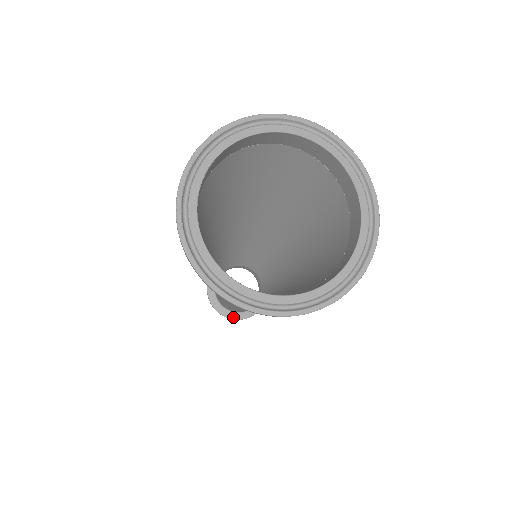
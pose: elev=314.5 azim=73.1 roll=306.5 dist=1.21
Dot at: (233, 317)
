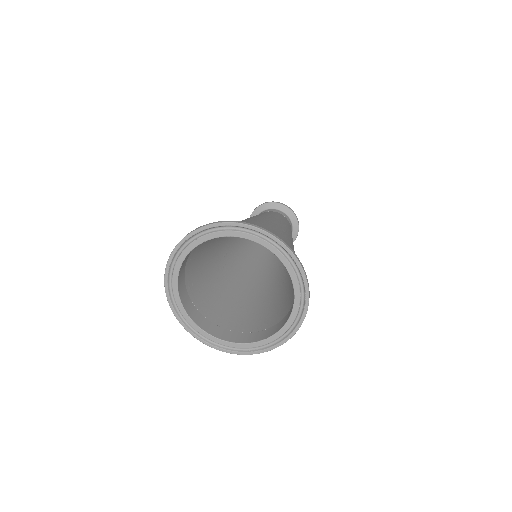
Dot at: occluded
